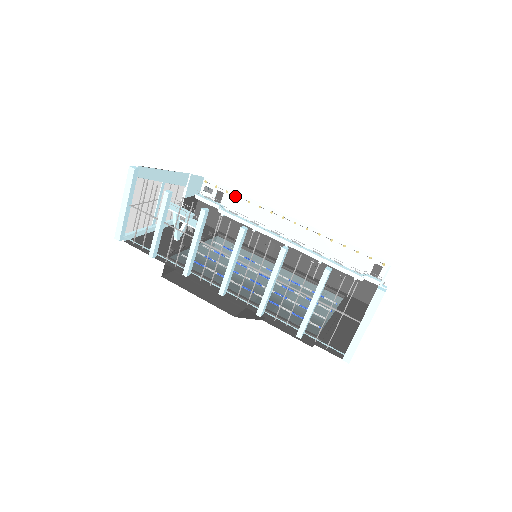
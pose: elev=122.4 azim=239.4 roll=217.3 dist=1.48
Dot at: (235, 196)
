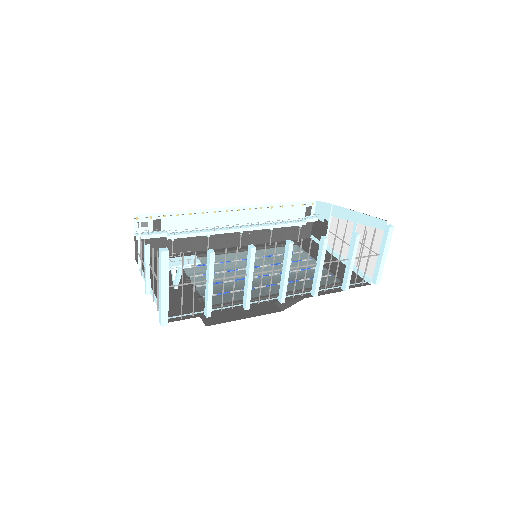
Dot at: (174, 216)
